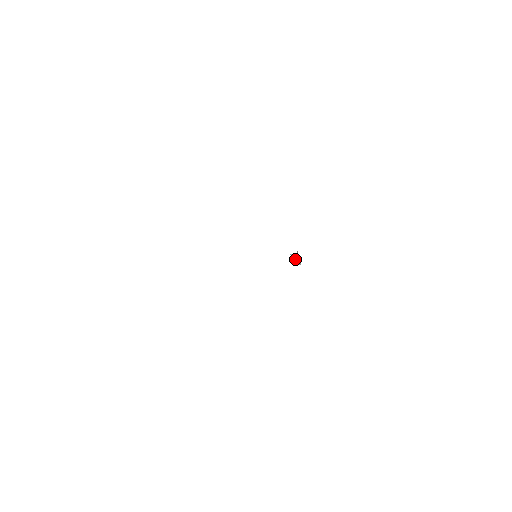
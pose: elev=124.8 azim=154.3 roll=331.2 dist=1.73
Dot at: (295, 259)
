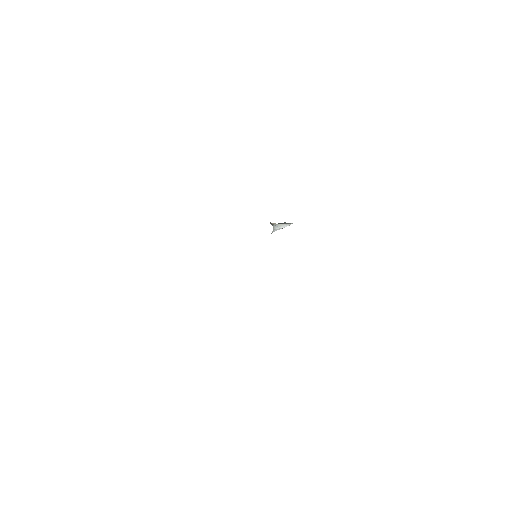
Dot at: occluded
